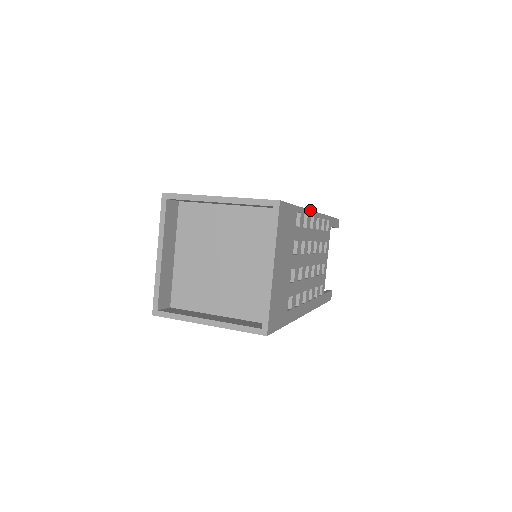
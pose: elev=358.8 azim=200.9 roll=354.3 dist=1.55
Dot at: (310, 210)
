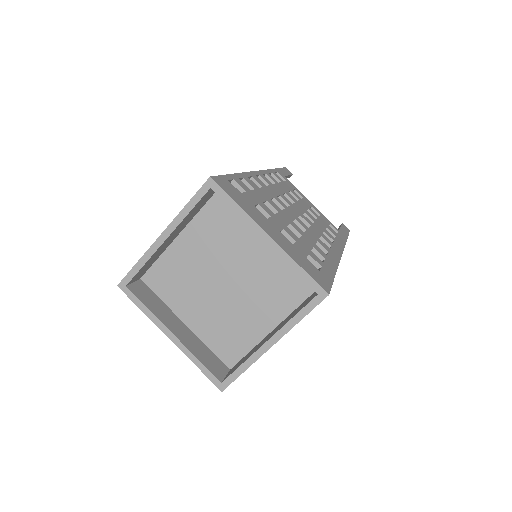
Dot at: occluded
